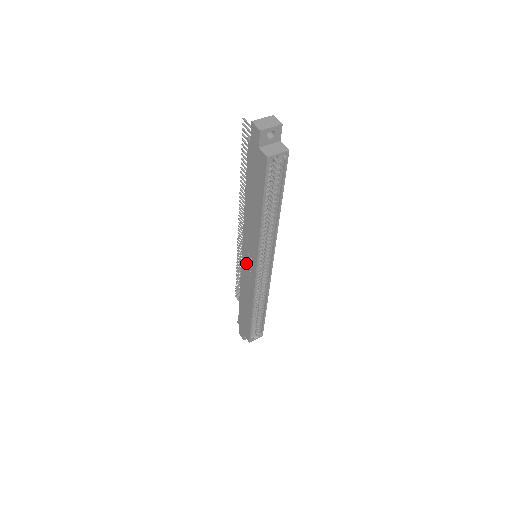
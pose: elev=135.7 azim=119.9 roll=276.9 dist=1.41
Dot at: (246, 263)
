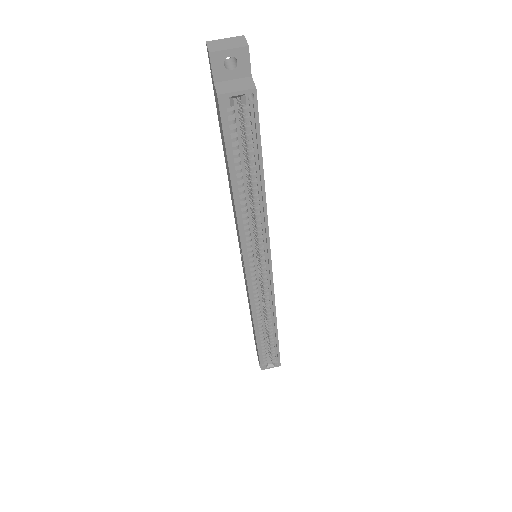
Dot at: occluded
